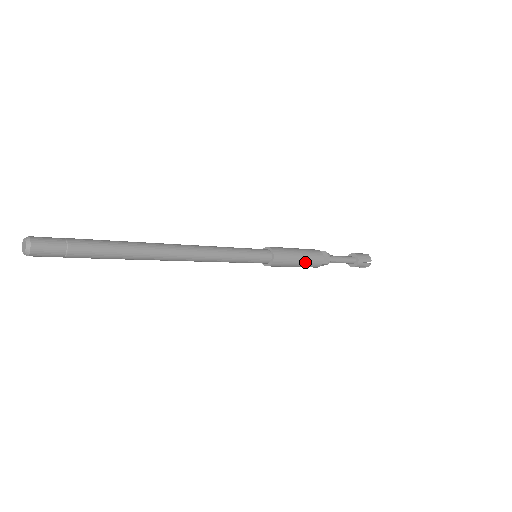
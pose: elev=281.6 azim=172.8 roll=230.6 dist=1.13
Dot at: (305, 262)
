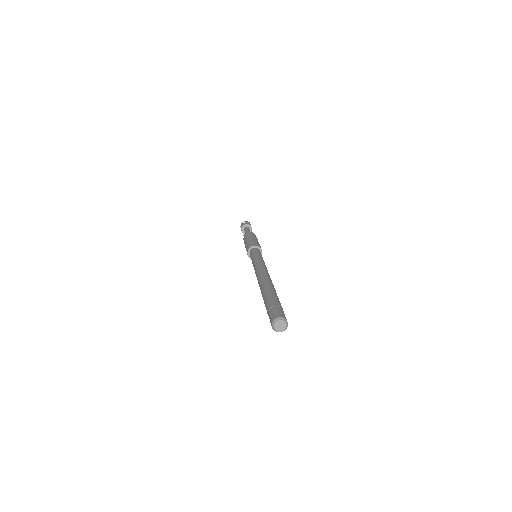
Dot at: occluded
